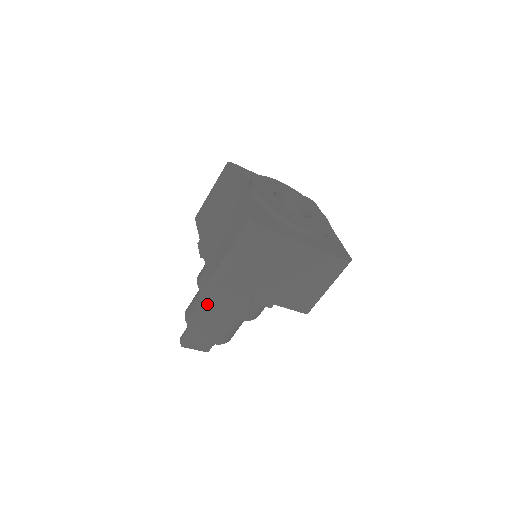
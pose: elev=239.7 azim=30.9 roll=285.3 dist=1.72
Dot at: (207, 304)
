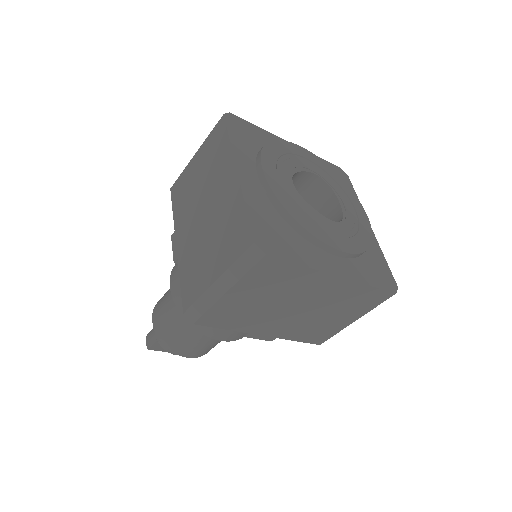
Dot at: occluded
